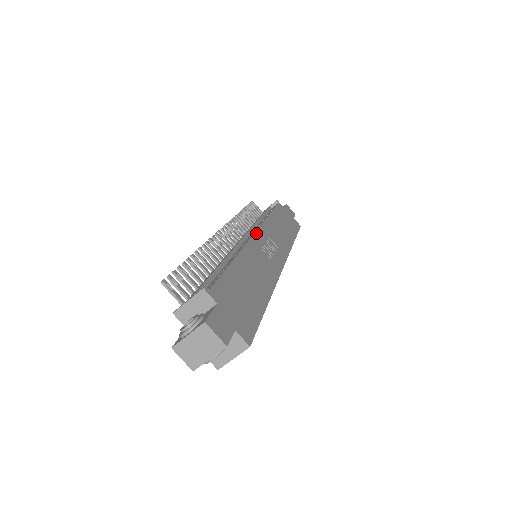
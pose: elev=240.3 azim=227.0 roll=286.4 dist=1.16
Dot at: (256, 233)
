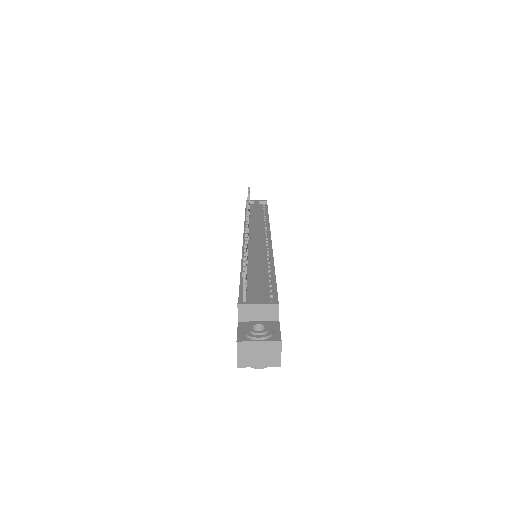
Dot at: (271, 240)
